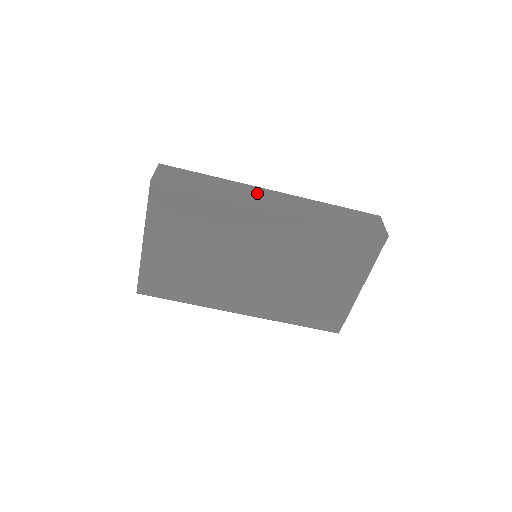
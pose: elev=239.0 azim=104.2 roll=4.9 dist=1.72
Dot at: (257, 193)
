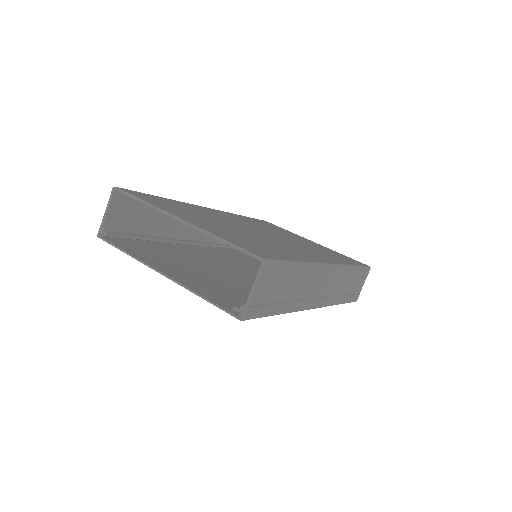
Dot at: (319, 283)
